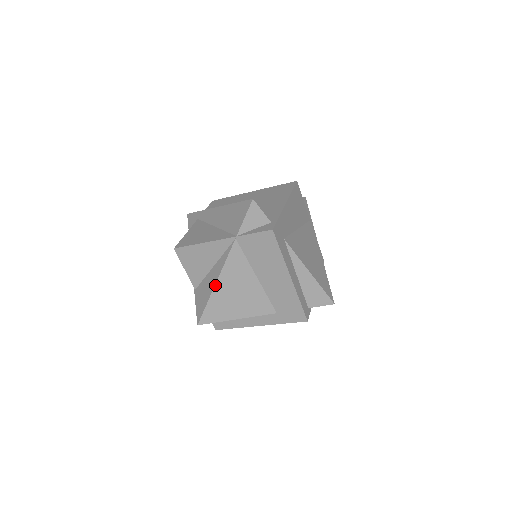
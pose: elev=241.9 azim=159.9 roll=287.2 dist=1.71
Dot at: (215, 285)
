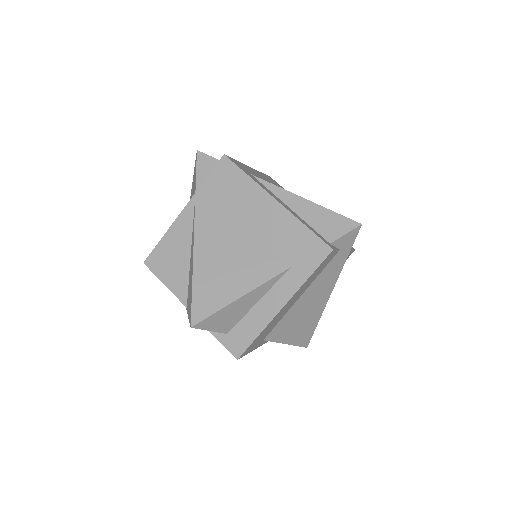
Dot at: (193, 261)
